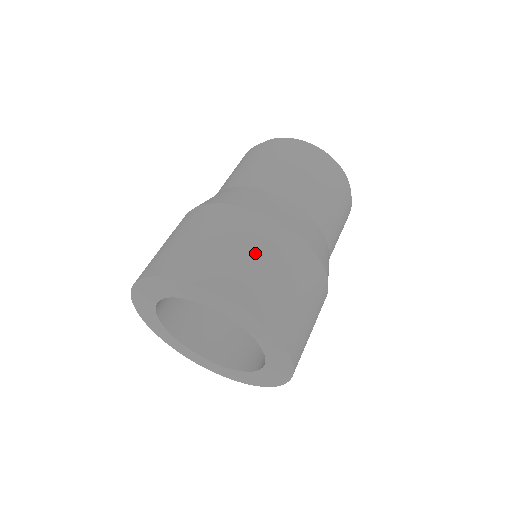
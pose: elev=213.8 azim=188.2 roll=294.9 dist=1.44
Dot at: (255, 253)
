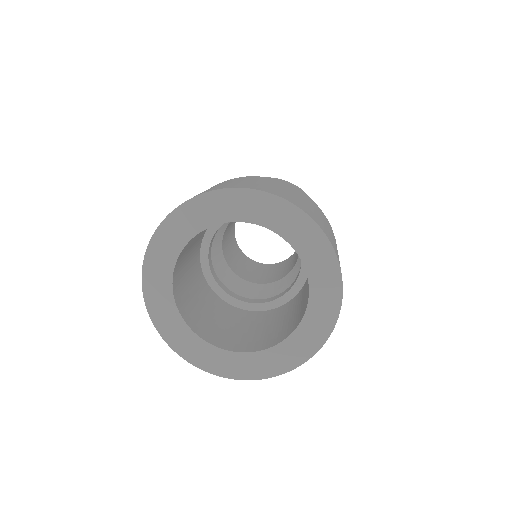
Dot at: occluded
